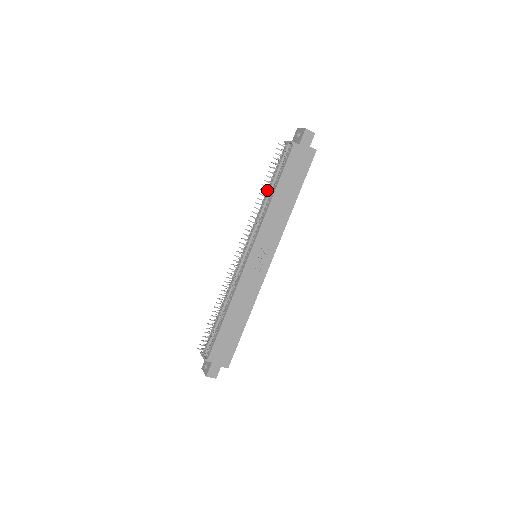
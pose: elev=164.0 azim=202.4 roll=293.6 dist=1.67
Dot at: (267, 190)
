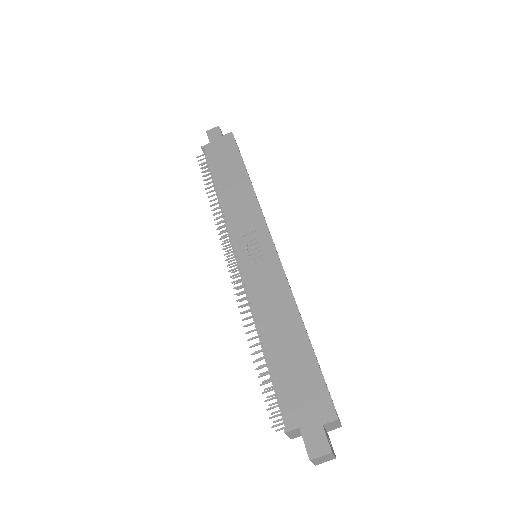
Dot at: occluded
